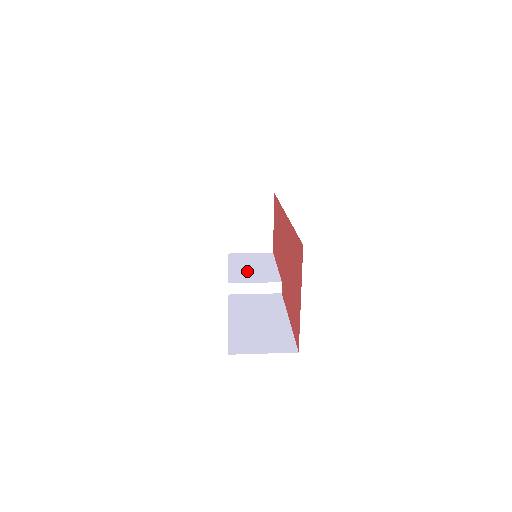
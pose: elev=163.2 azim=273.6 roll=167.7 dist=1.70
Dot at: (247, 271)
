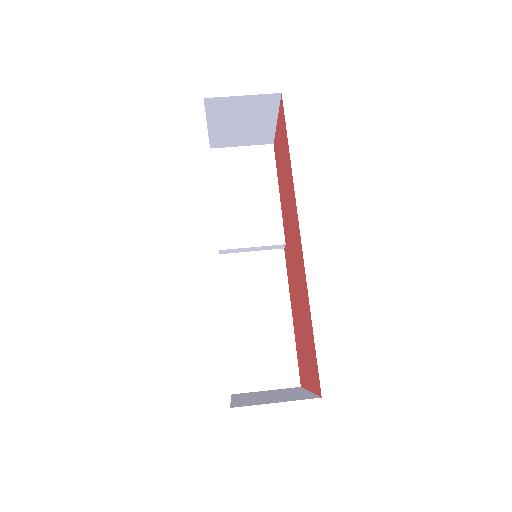
Dot at: (241, 211)
